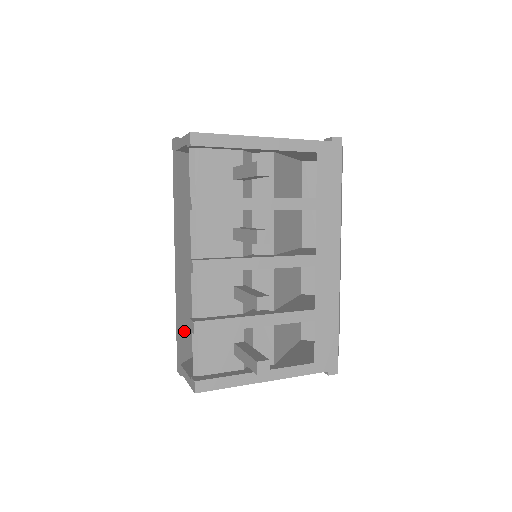
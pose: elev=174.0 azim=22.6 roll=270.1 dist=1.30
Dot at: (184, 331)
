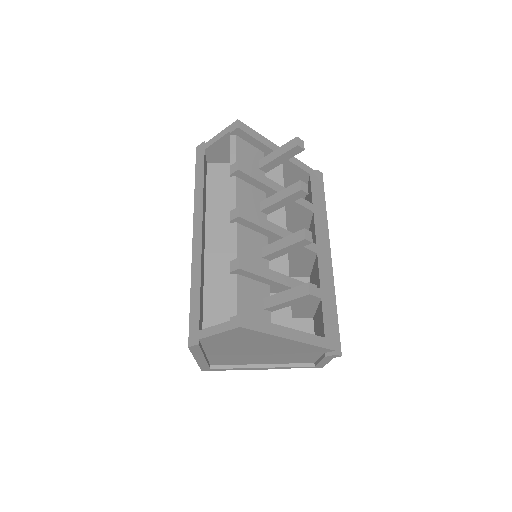
Dot at: (201, 301)
